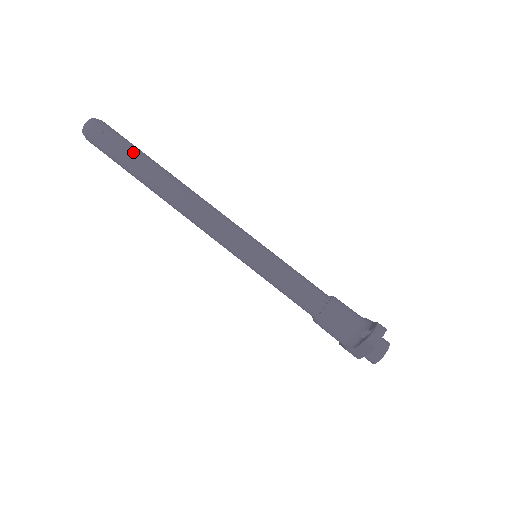
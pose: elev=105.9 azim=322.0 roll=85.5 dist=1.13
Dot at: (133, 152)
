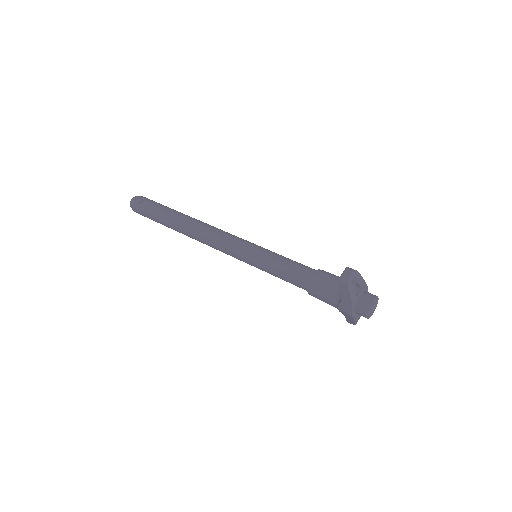
Dot at: (162, 208)
